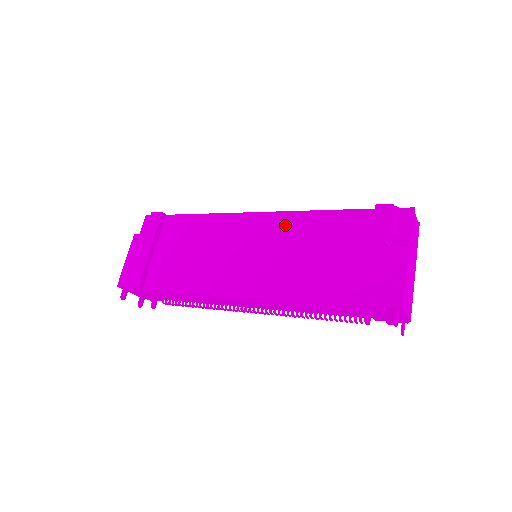
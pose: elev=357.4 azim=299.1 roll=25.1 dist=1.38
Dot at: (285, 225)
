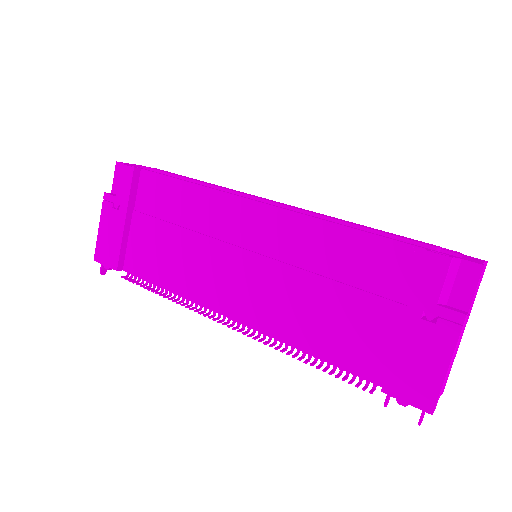
Dot at: (293, 234)
